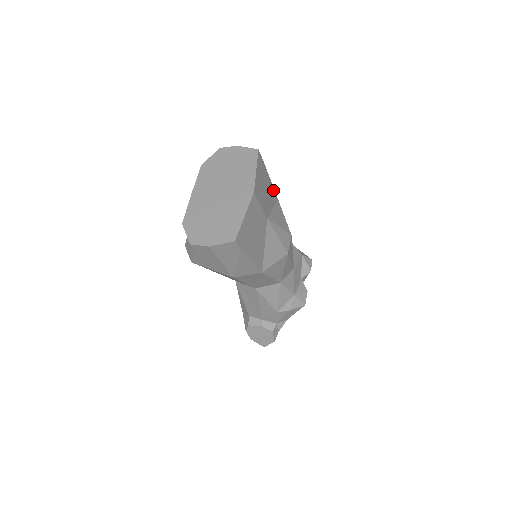
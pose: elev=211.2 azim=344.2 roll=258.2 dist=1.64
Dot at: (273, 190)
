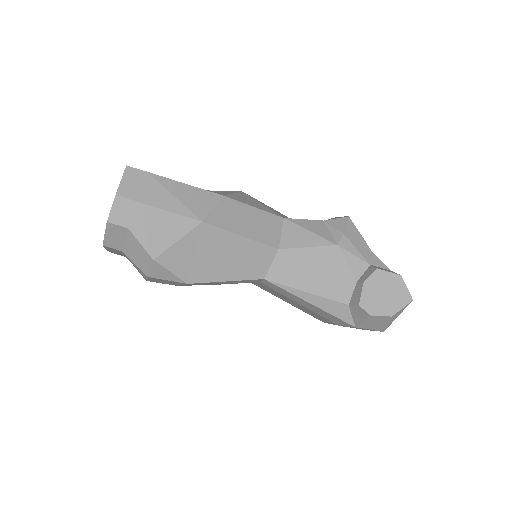
Dot at: occluded
